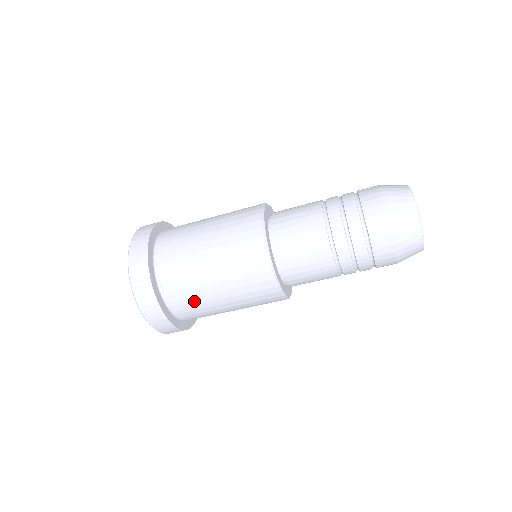
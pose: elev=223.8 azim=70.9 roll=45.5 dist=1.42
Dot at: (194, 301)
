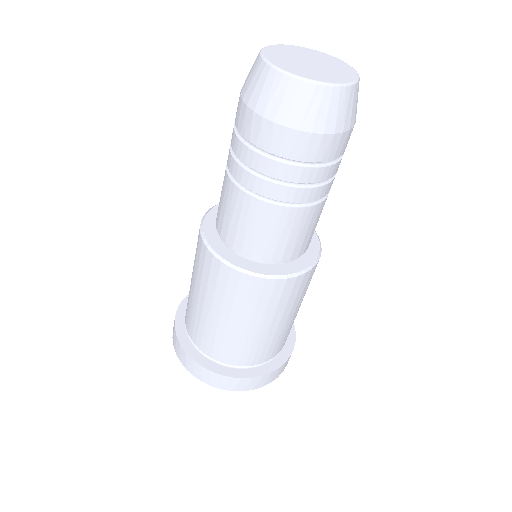
Dot at: (275, 343)
